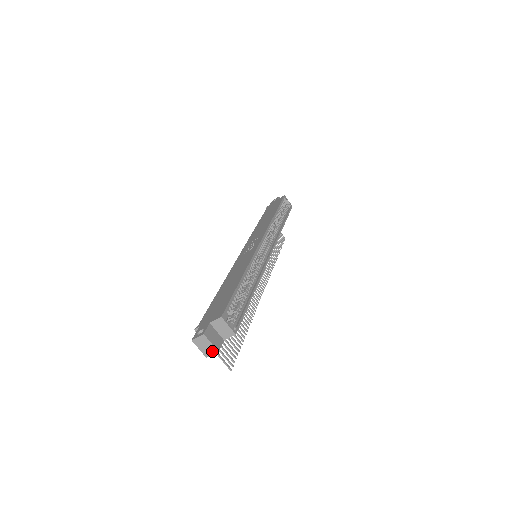
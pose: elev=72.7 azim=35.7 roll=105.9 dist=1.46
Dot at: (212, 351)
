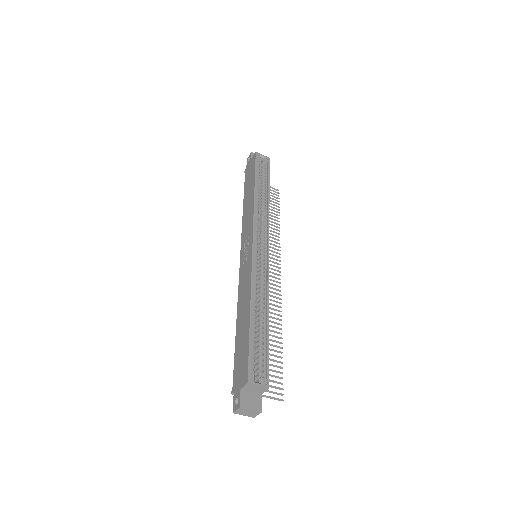
Dot at: (255, 413)
